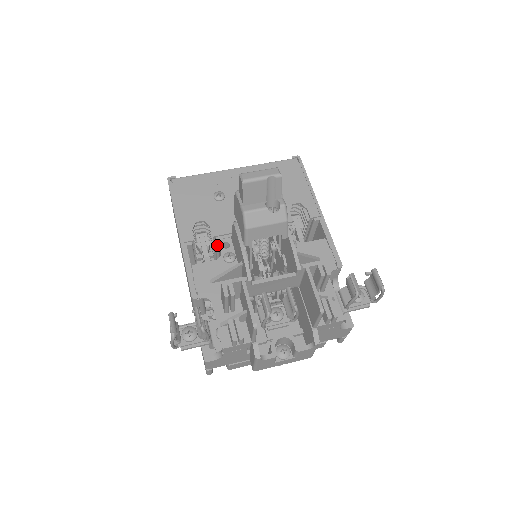
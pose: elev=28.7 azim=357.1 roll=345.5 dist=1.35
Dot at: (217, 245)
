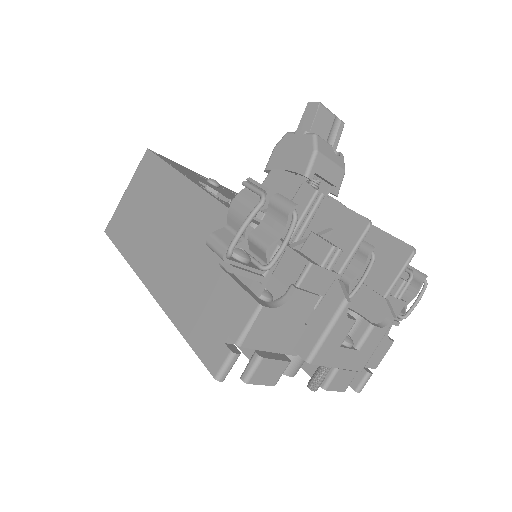
Dot at: occluded
